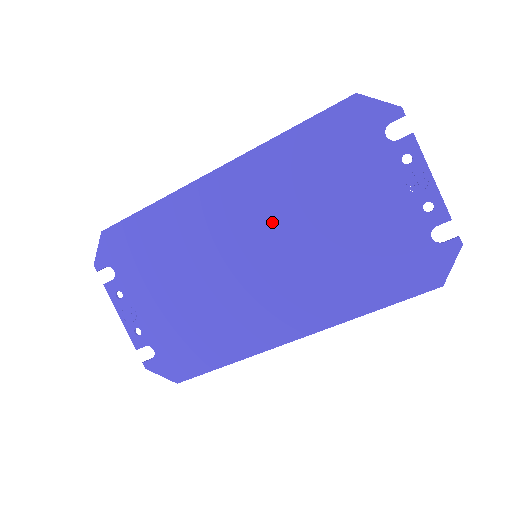
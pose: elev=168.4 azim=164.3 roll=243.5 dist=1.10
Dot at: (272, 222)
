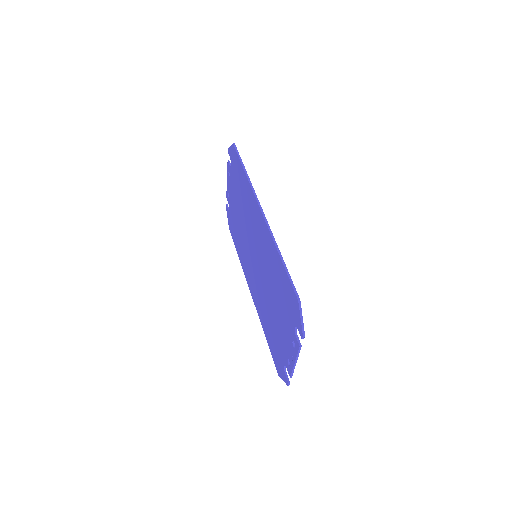
Dot at: (262, 261)
